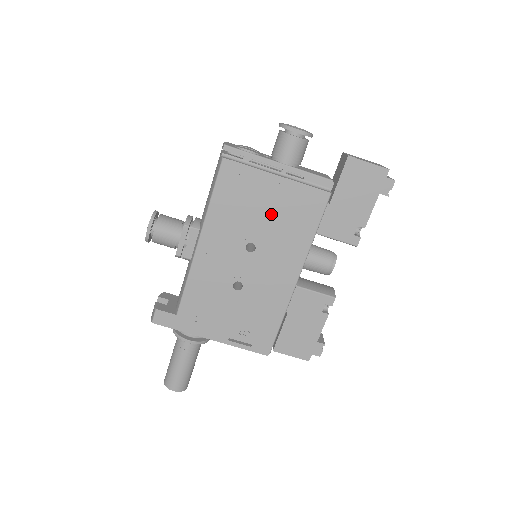
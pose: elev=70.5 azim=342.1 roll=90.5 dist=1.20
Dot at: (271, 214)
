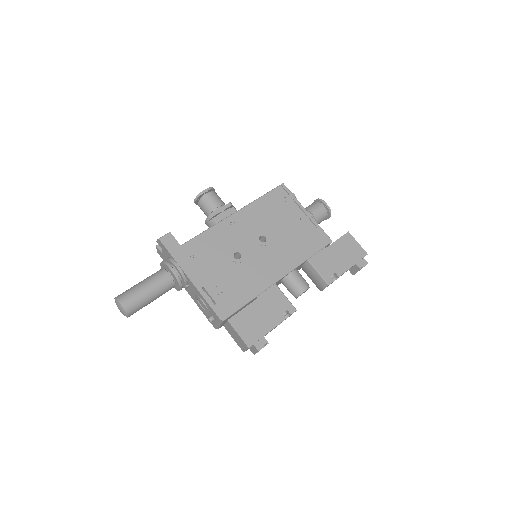
Dot at: (288, 230)
